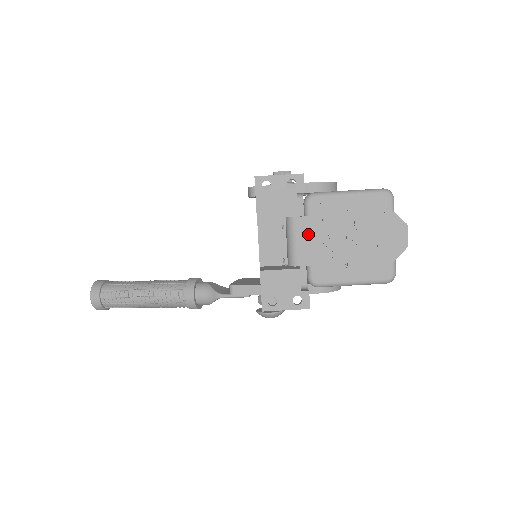
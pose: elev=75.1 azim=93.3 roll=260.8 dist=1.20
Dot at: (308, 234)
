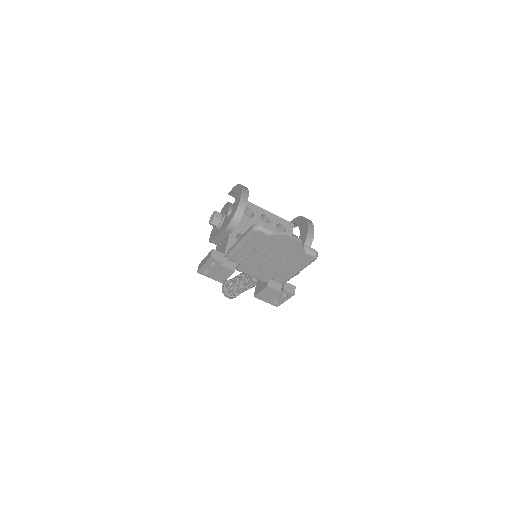
Dot at: (251, 270)
